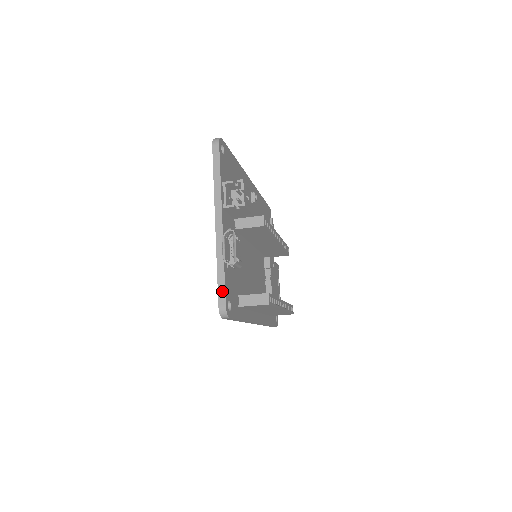
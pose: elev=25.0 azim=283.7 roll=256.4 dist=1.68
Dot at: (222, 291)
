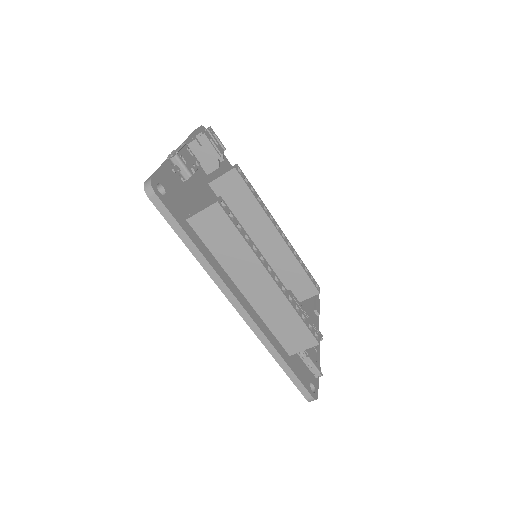
Dot at: (154, 173)
